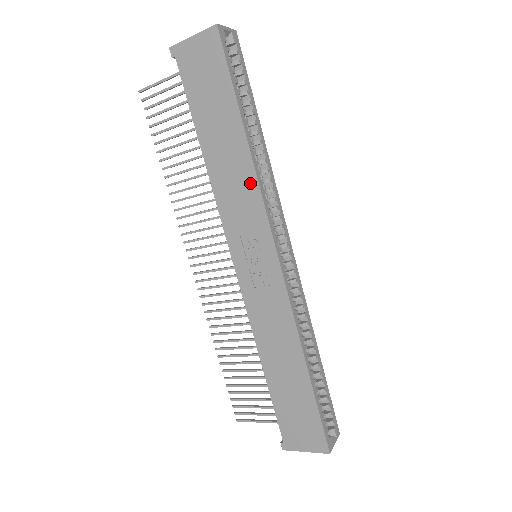
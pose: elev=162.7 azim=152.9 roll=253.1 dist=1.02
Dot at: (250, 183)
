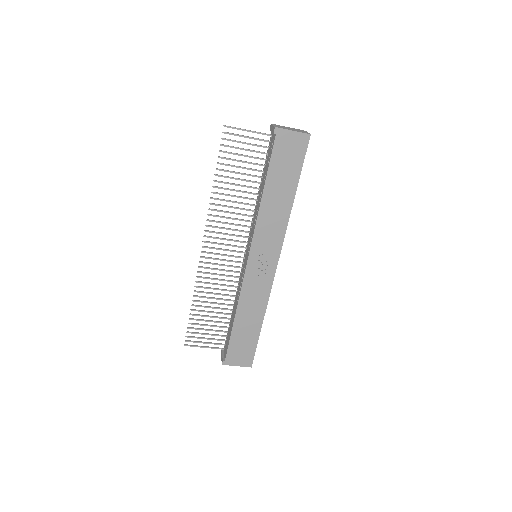
Dot at: (283, 222)
